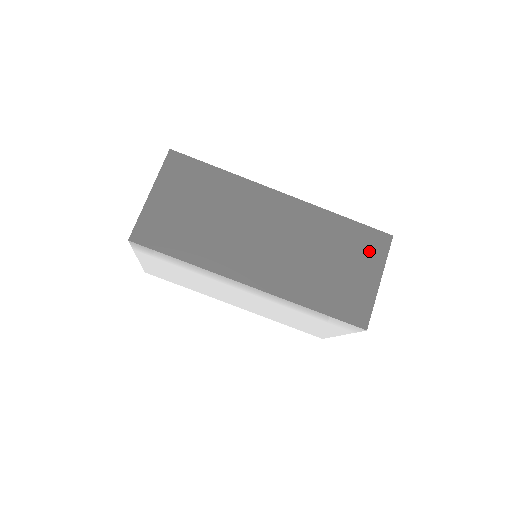
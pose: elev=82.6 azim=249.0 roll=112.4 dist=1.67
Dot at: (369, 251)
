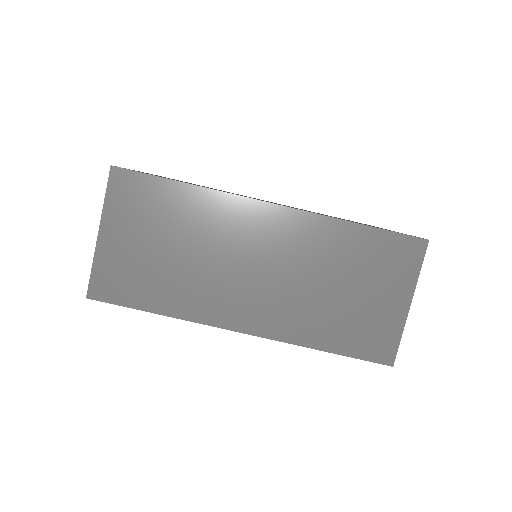
Dot at: (395, 266)
